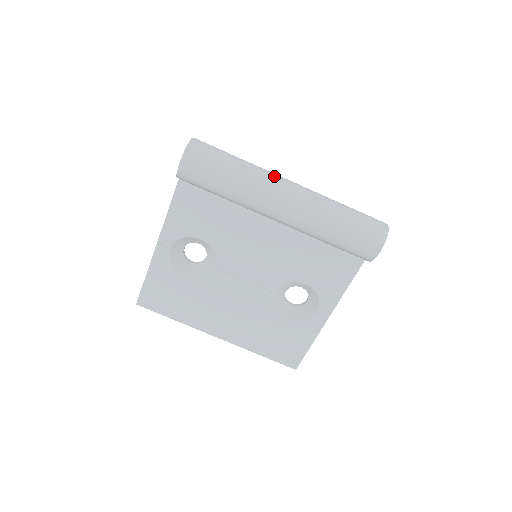
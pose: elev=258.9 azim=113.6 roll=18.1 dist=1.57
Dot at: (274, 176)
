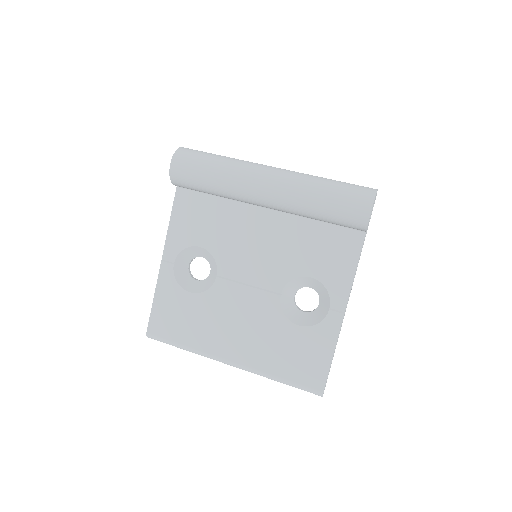
Dot at: (257, 163)
